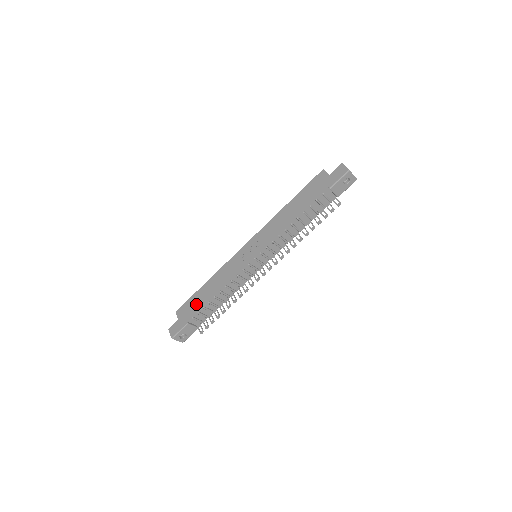
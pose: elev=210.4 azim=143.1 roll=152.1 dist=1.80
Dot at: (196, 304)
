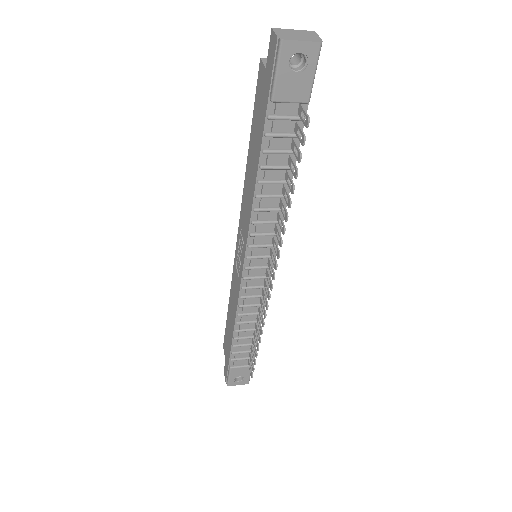
Dot at: (228, 340)
